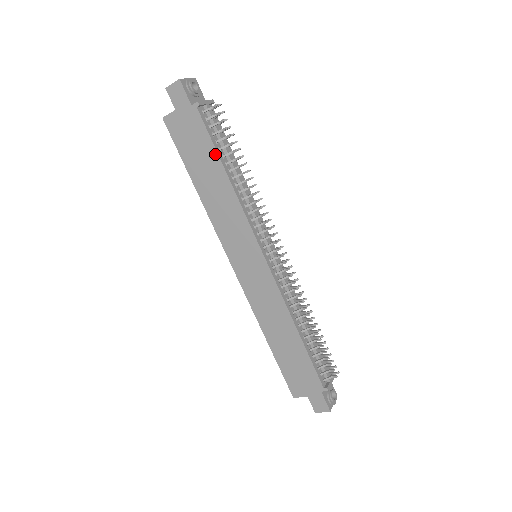
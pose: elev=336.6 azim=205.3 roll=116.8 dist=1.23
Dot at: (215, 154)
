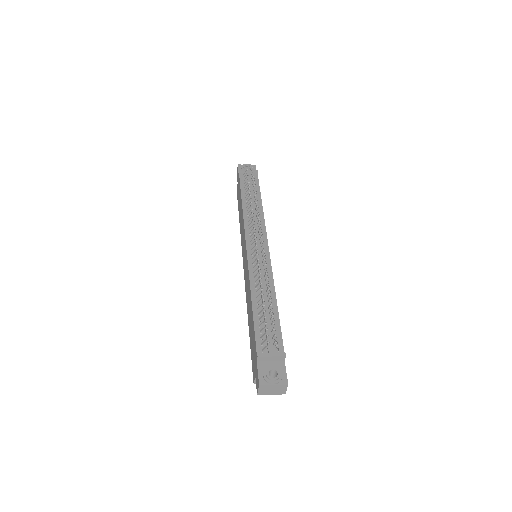
Dot at: (241, 193)
